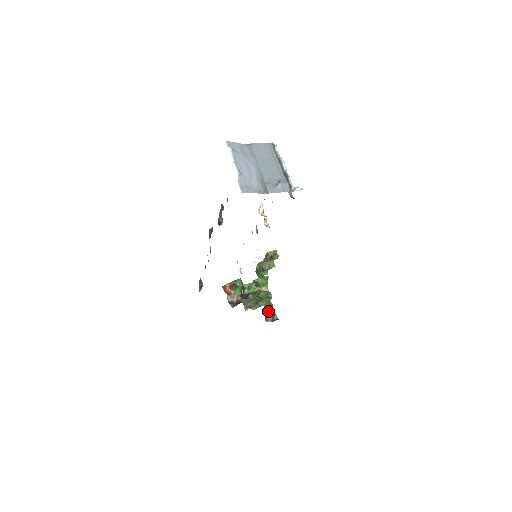
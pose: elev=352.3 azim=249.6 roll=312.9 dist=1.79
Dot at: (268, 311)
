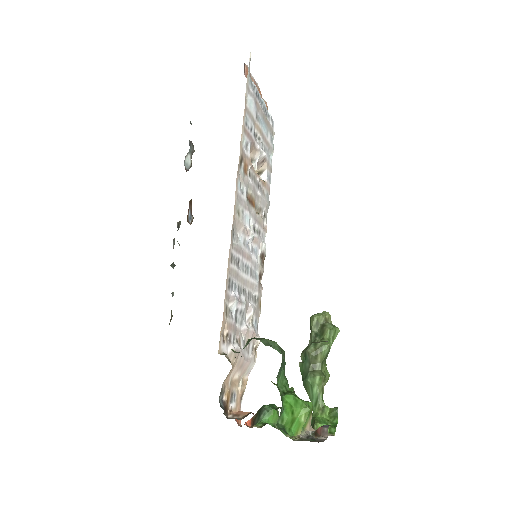
Dot at: (287, 401)
